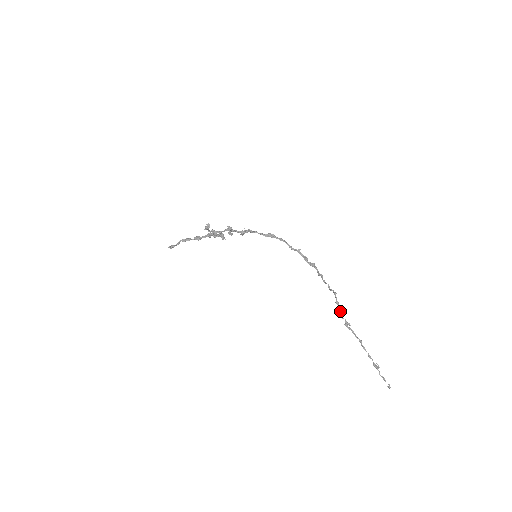
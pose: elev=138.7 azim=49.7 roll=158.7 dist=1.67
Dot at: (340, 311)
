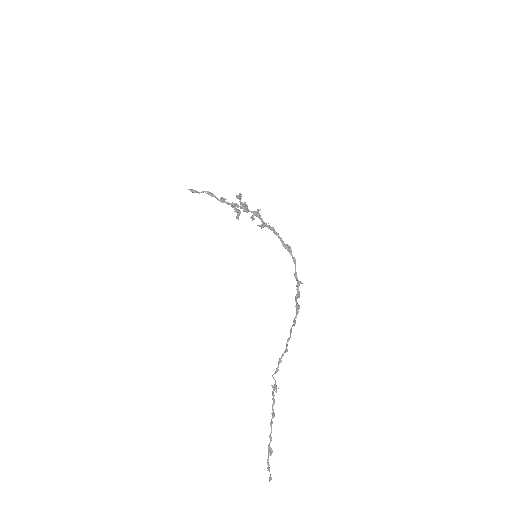
Dot at: (276, 370)
